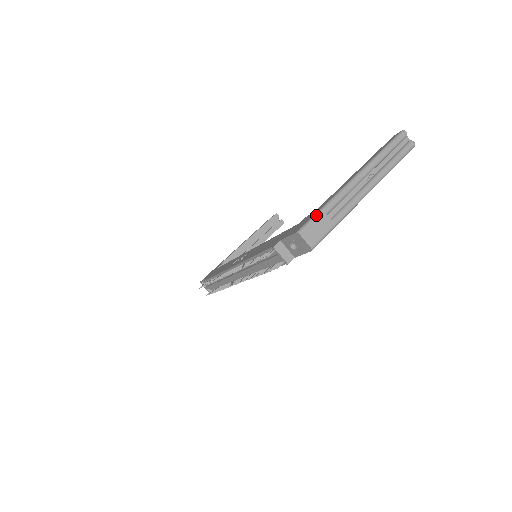
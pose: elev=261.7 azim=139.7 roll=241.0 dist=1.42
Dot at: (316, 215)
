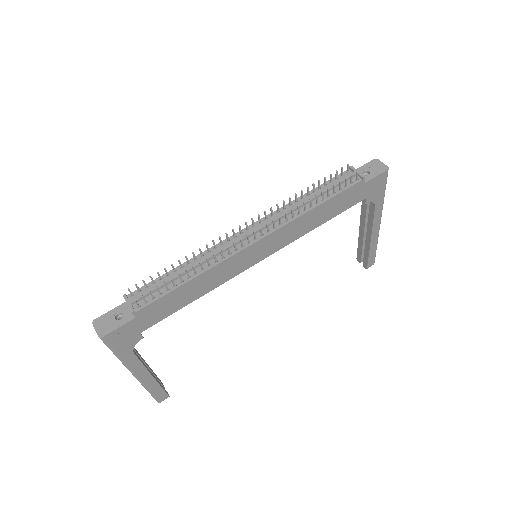
Dot at: occluded
